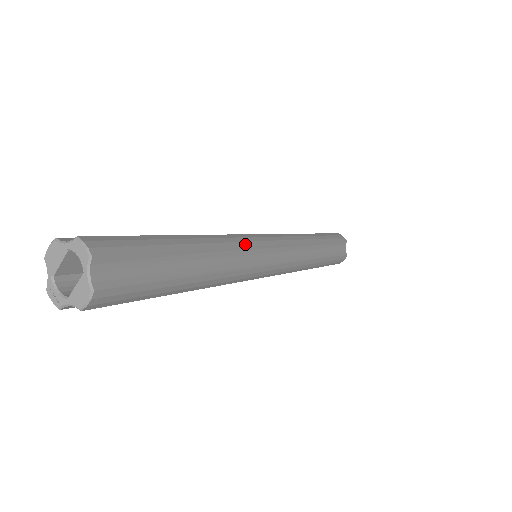
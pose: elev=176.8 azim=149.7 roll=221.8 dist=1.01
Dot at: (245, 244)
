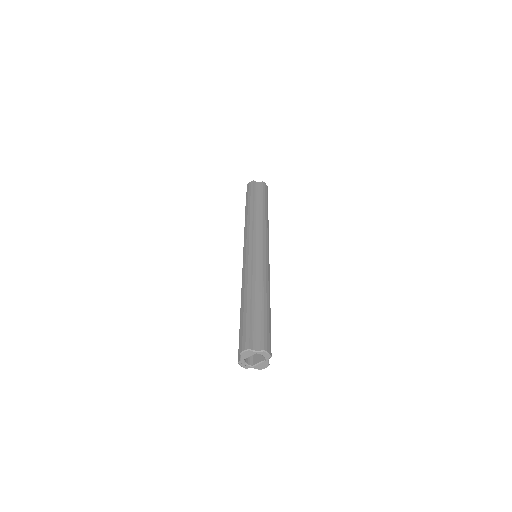
Dot at: (269, 272)
